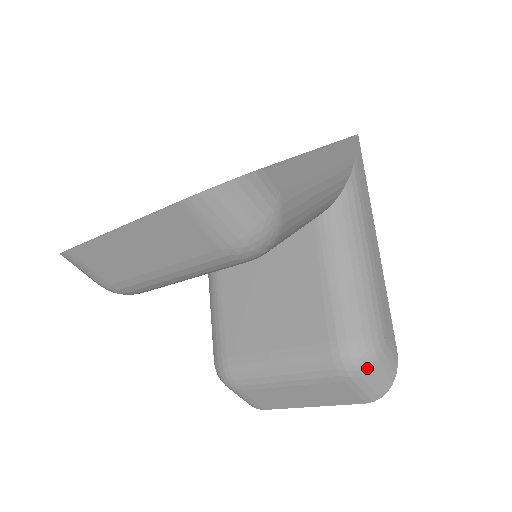
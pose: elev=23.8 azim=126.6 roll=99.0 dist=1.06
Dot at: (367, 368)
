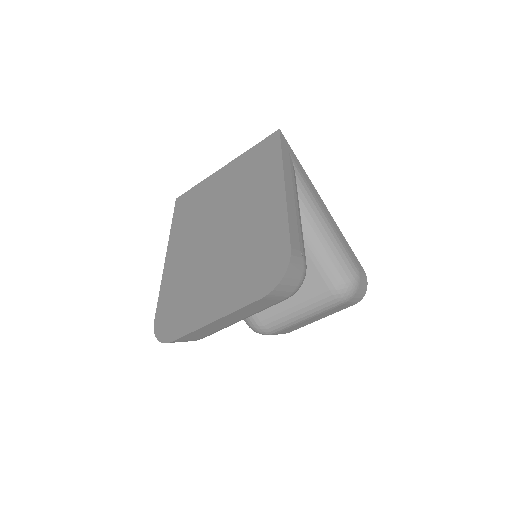
Dot at: (355, 292)
